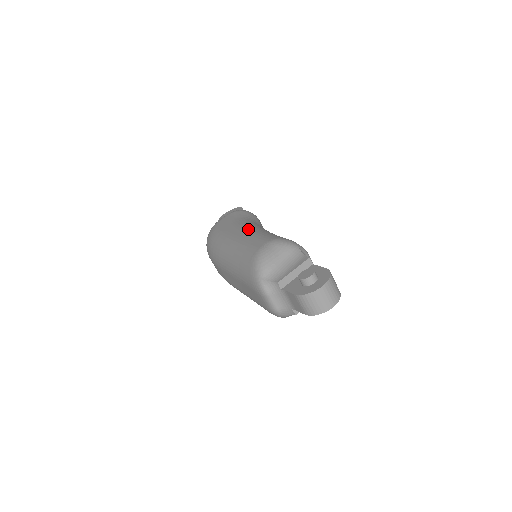
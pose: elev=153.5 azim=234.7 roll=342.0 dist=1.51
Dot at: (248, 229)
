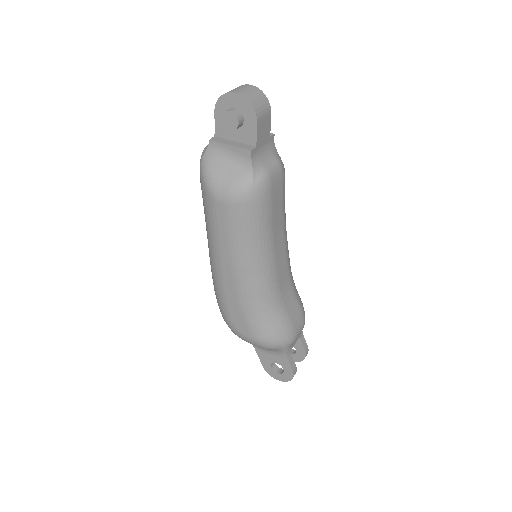
Dot at: occluded
